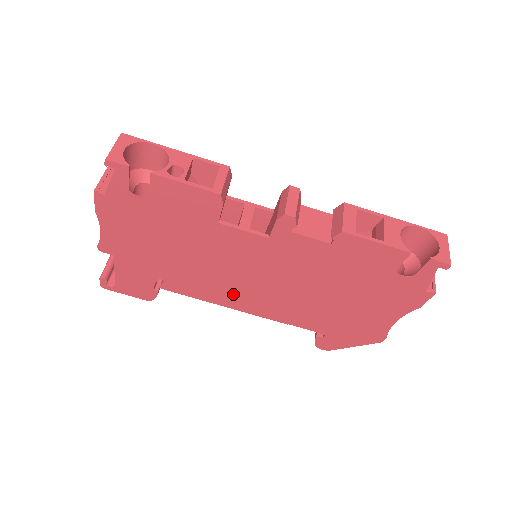
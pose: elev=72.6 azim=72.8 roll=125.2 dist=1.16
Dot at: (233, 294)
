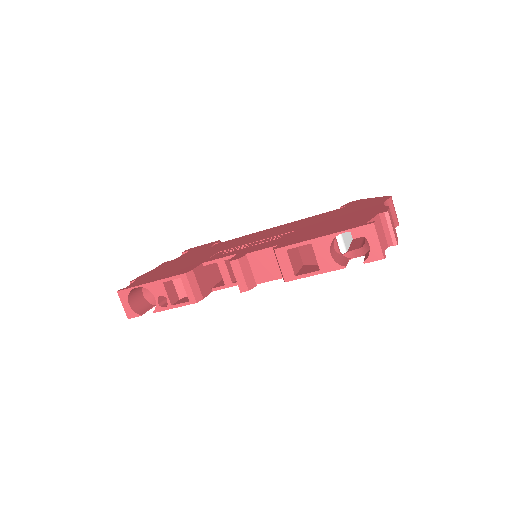
Dot at: occluded
